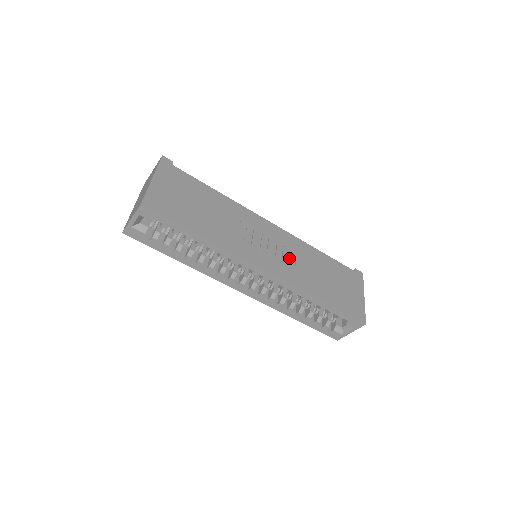
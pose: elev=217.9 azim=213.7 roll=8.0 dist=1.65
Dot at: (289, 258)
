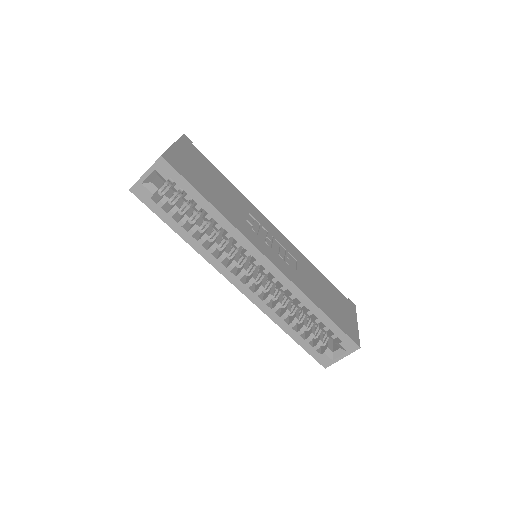
Dot at: (291, 262)
